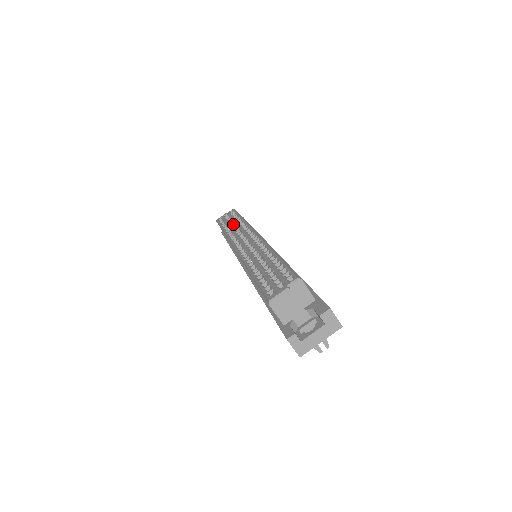
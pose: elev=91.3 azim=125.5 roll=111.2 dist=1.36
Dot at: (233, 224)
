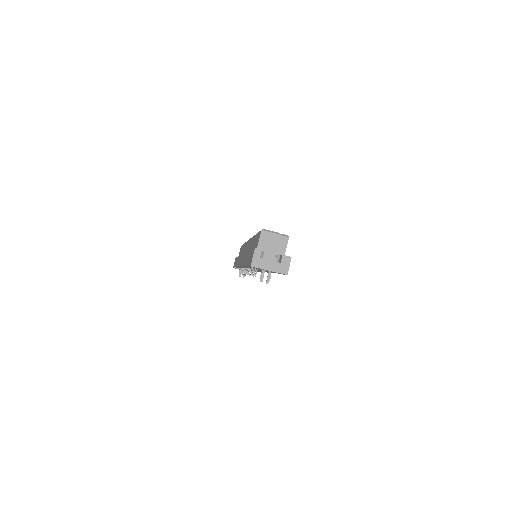
Dot at: occluded
